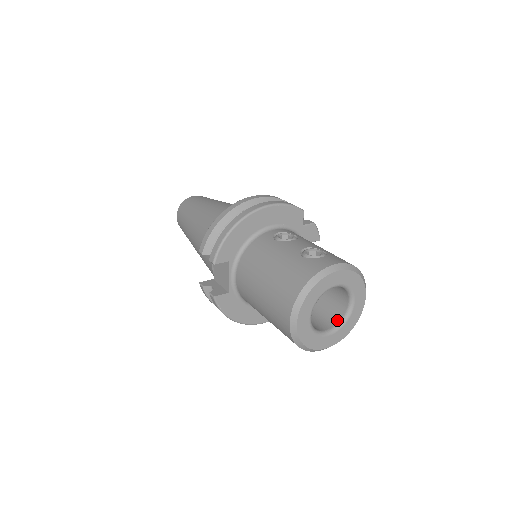
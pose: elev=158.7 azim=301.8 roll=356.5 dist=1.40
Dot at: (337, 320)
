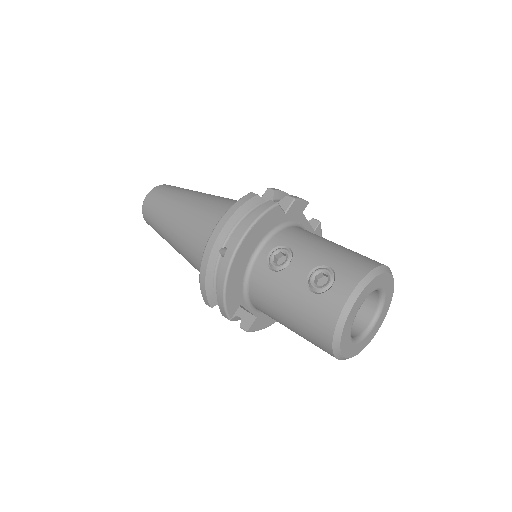
Dot at: (374, 307)
